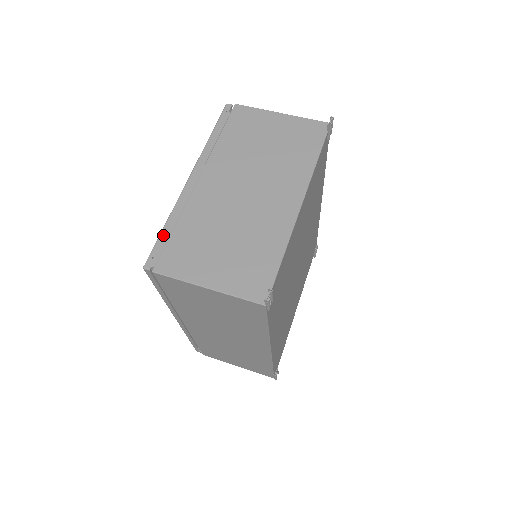
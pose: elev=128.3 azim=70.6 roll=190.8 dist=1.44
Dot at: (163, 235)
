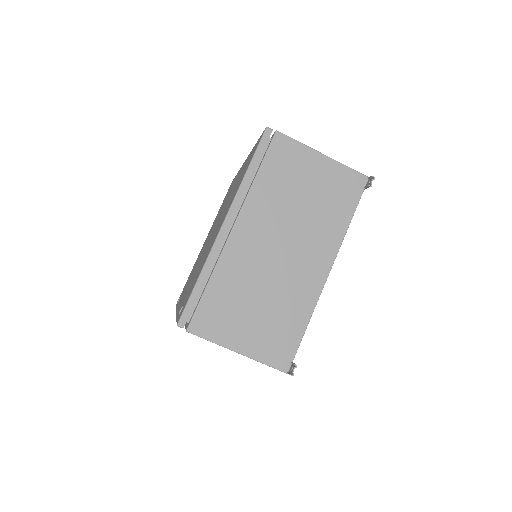
Dot at: (196, 291)
